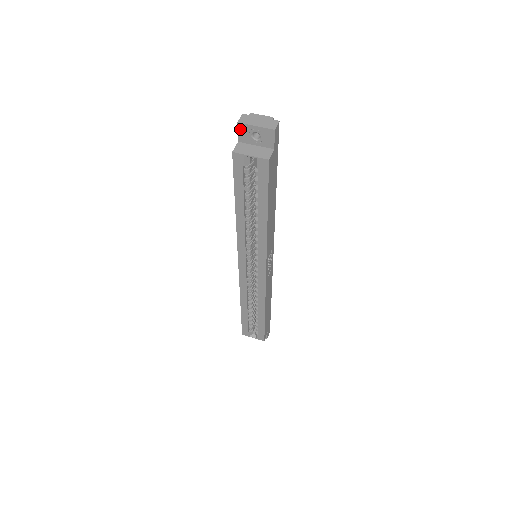
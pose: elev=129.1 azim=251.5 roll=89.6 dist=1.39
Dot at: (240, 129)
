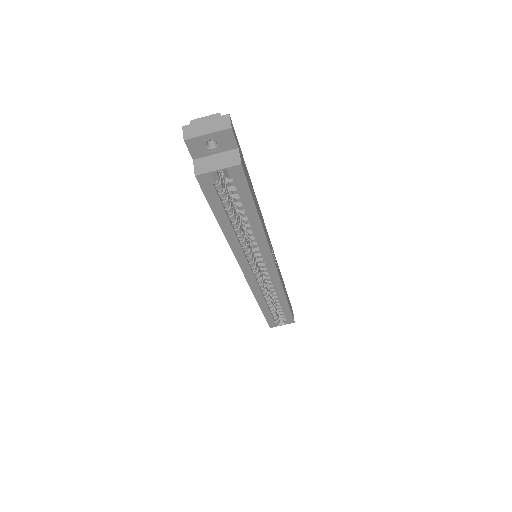
Dot at: (190, 146)
